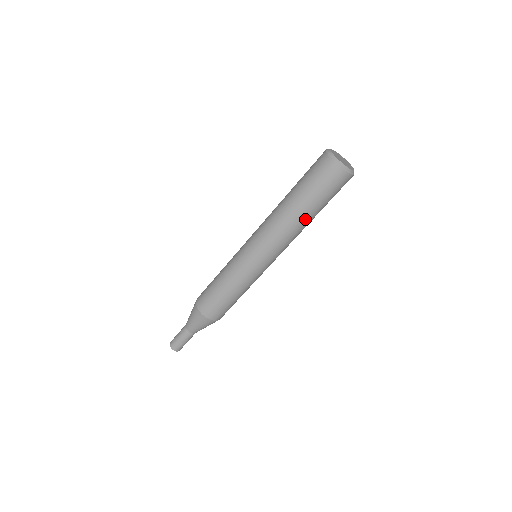
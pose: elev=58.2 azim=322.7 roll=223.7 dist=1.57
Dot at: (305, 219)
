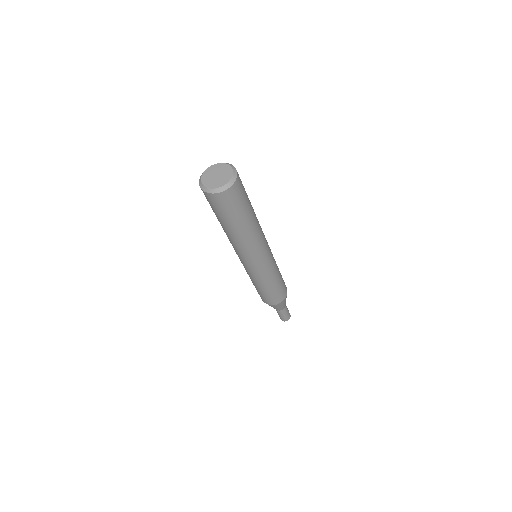
Dot at: (243, 231)
